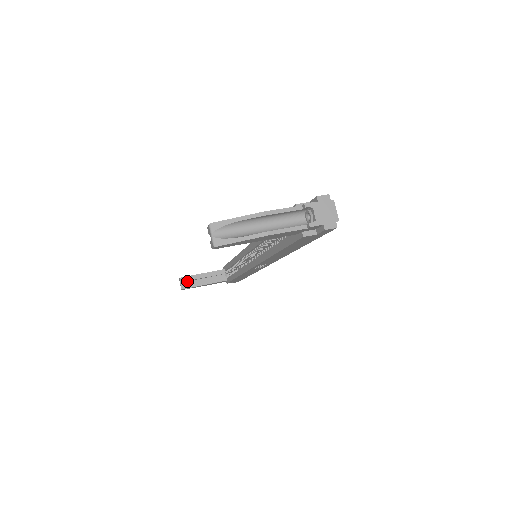
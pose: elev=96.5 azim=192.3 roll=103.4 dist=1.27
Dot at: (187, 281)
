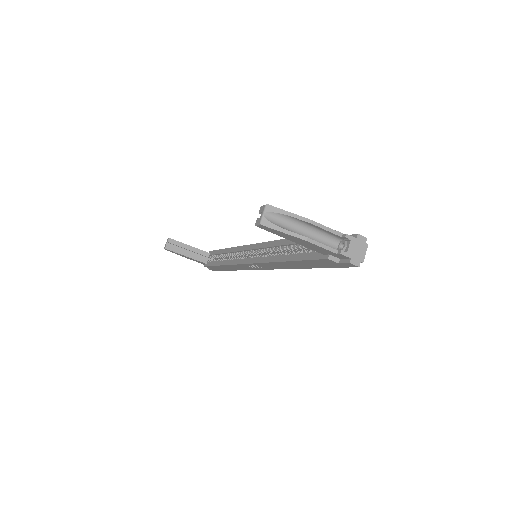
Dot at: (173, 244)
